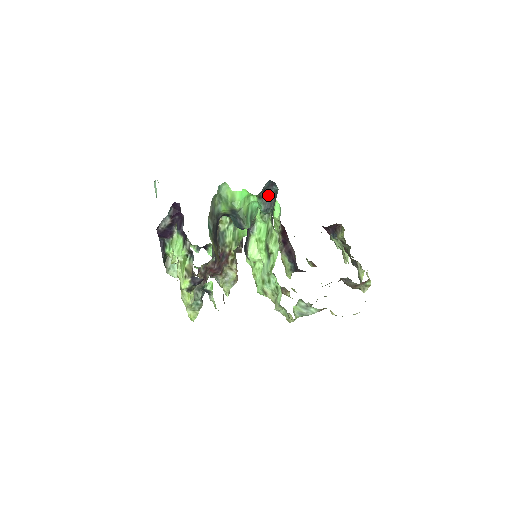
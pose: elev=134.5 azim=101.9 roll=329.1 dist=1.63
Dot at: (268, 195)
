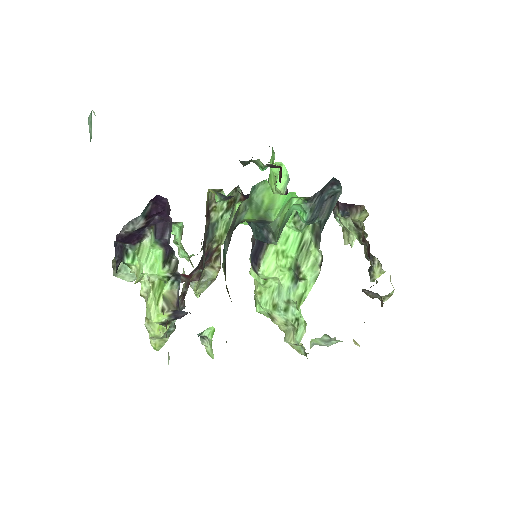
Dot at: (321, 197)
